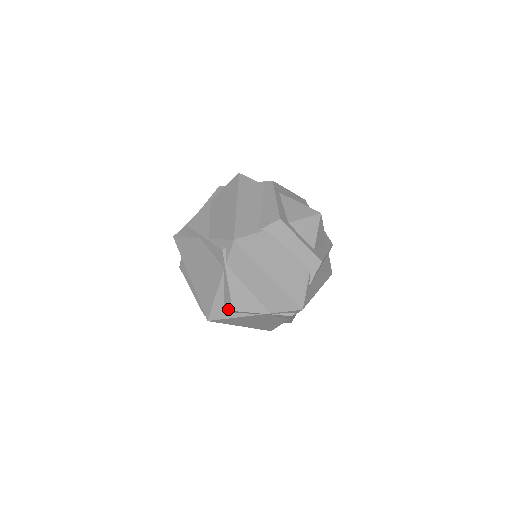
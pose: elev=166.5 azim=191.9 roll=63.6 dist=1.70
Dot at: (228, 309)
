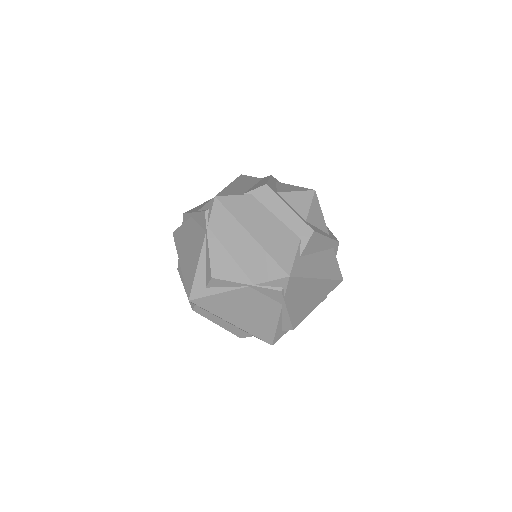
Dot at: (208, 279)
